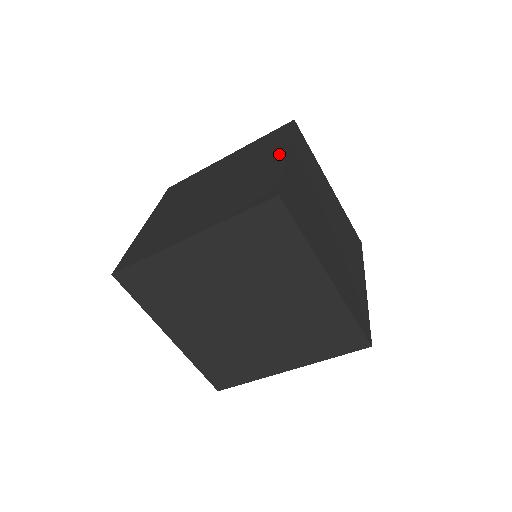
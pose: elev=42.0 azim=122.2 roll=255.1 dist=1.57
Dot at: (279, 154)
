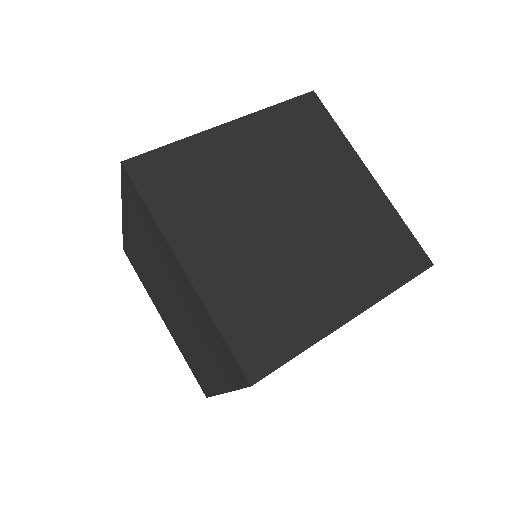
Dot at: occluded
